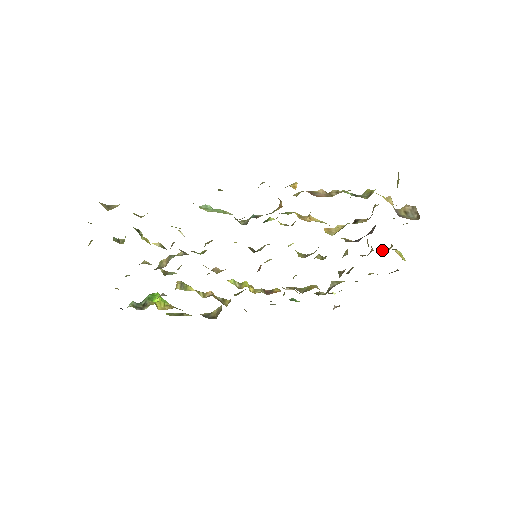
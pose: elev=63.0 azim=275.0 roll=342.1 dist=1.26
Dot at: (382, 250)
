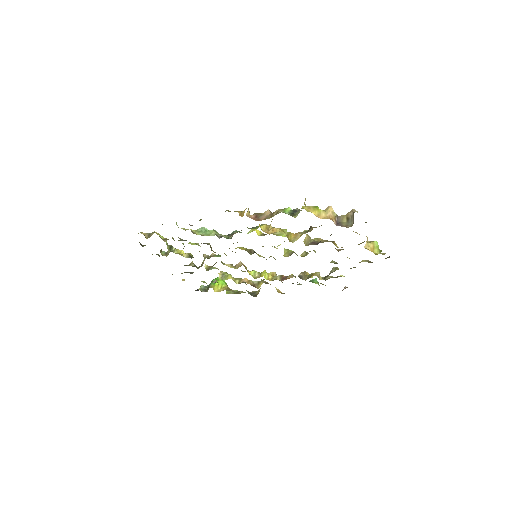
Dot at: occluded
